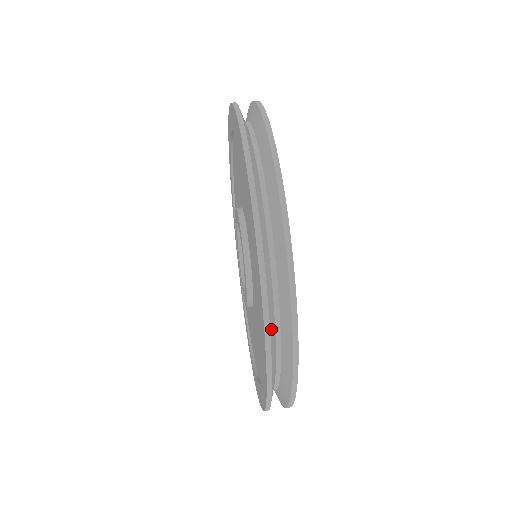
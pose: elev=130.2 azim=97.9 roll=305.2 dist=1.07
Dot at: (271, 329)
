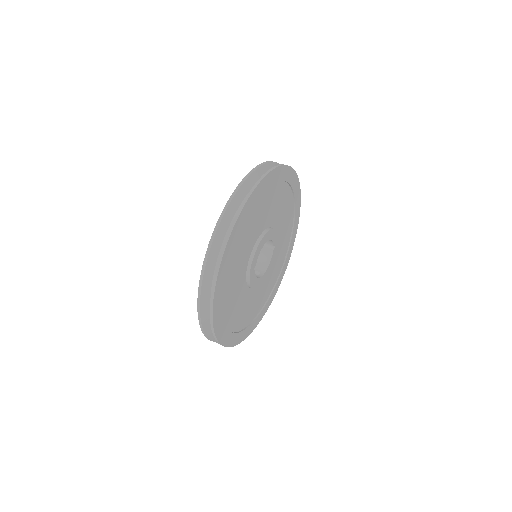
Dot at: (208, 333)
